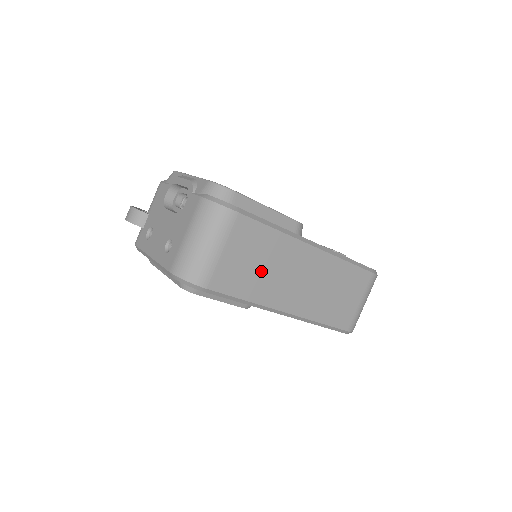
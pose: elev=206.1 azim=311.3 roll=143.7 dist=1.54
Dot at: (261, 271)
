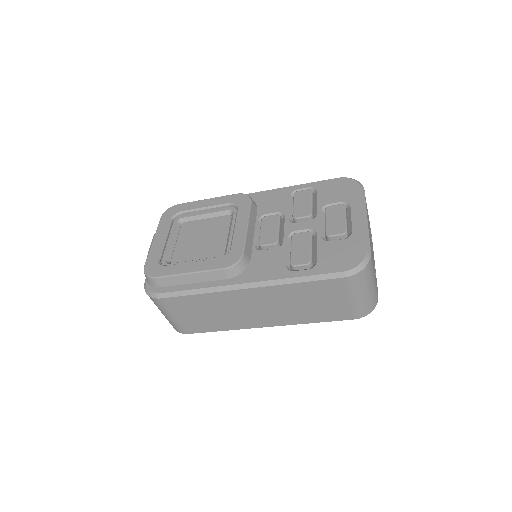
Dot at: (215, 316)
